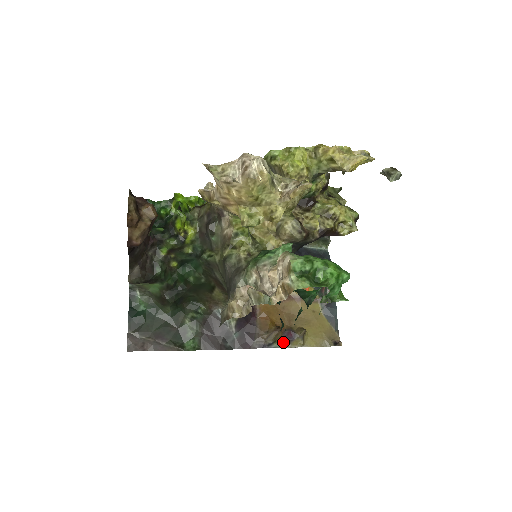
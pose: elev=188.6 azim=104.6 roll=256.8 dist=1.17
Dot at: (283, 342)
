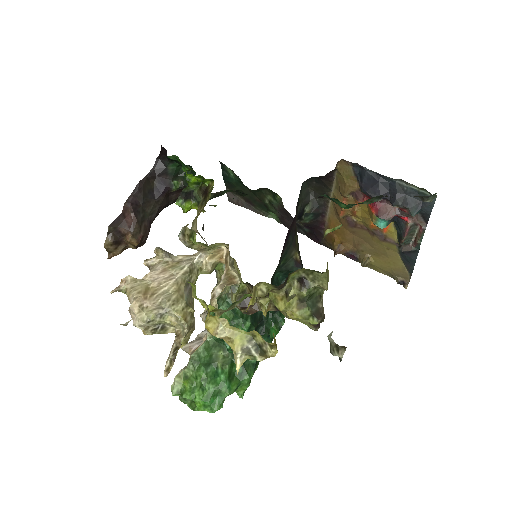
Dot at: (347, 256)
